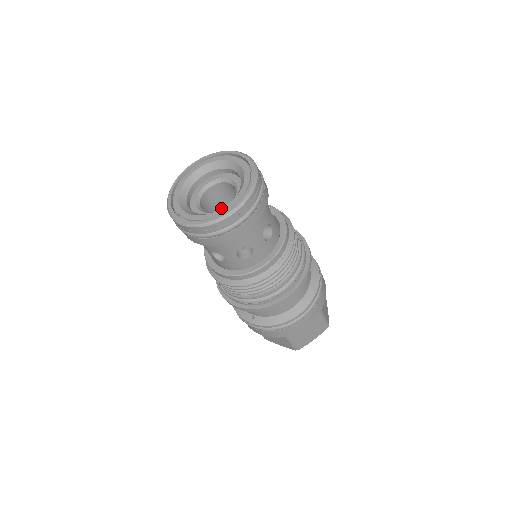
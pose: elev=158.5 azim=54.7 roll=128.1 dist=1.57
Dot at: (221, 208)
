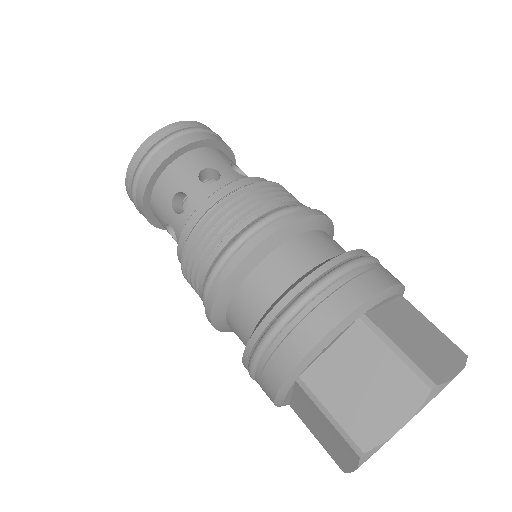
Dot at: occluded
